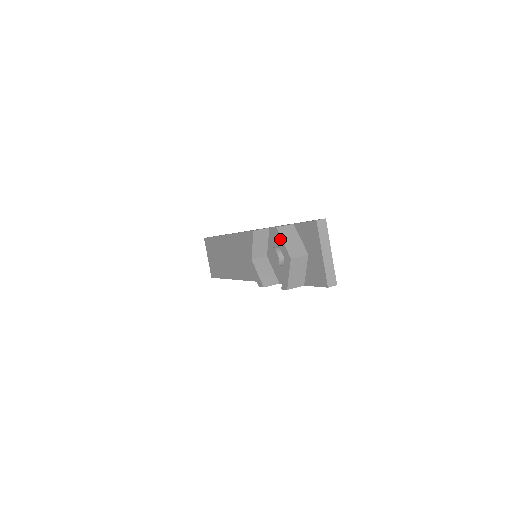
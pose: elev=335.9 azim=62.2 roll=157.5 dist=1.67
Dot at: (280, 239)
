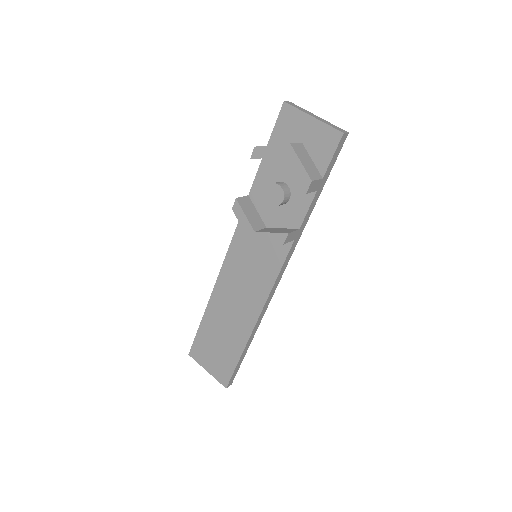
Dot at: (266, 148)
